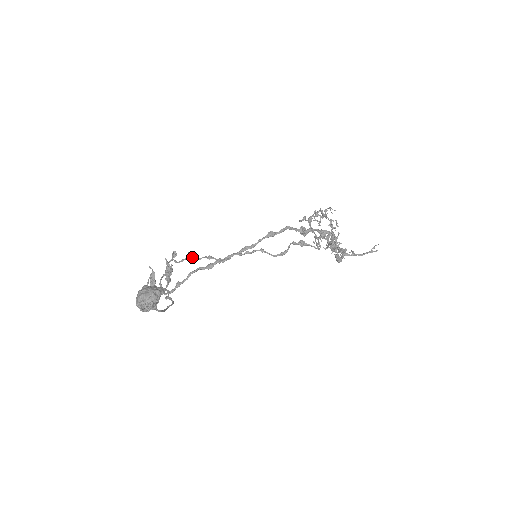
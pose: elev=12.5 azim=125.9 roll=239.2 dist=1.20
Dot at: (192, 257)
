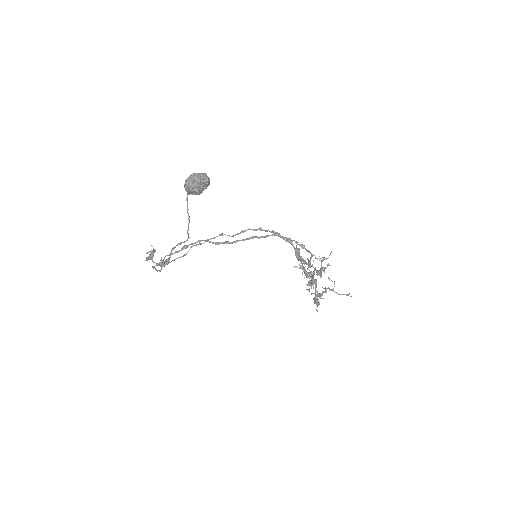
Dot at: occluded
